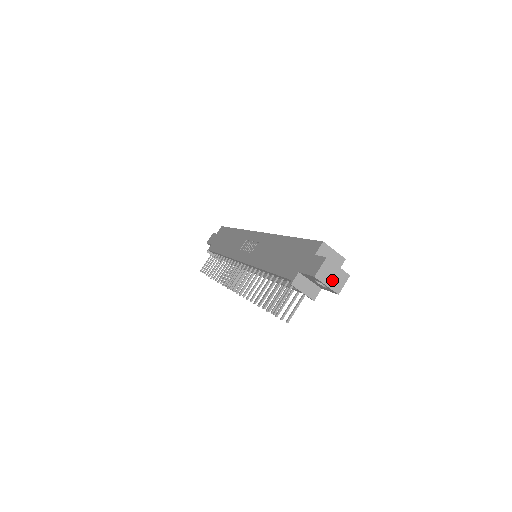
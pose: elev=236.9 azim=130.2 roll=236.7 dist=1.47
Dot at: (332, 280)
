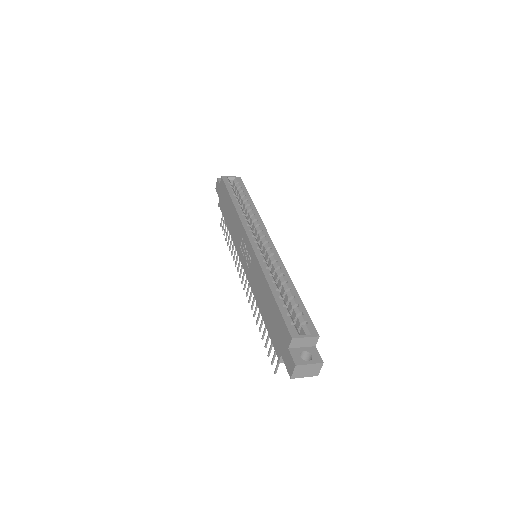
Dot at: (308, 373)
